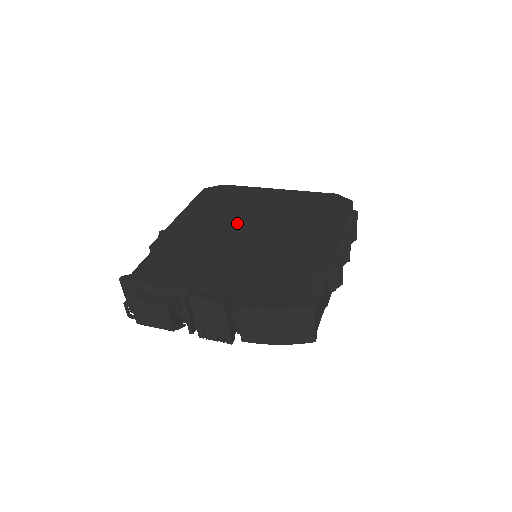
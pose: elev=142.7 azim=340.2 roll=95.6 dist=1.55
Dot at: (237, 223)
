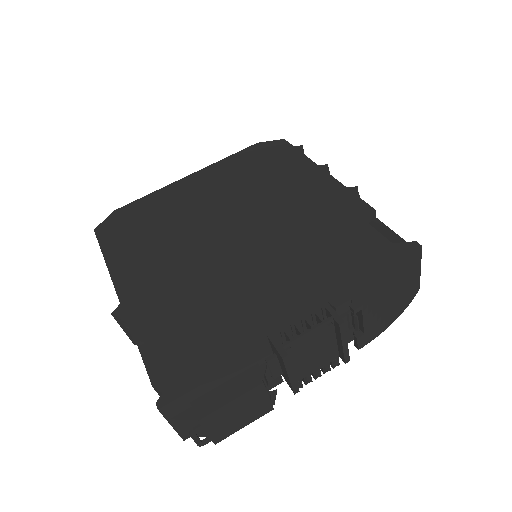
Dot at: (202, 235)
